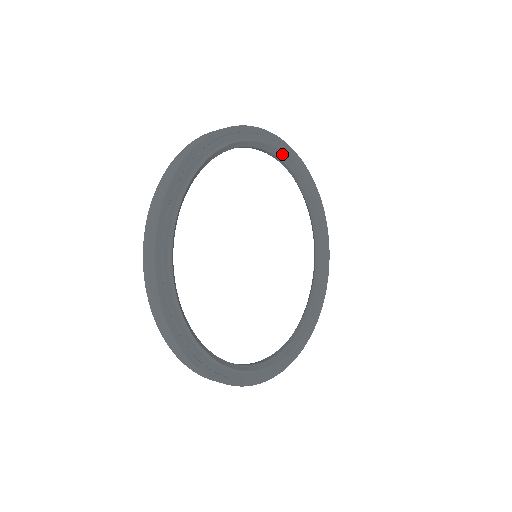
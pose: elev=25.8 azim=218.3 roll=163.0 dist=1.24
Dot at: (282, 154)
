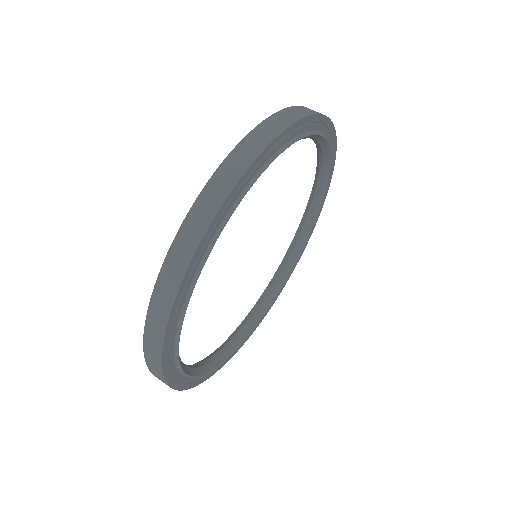
Dot at: (313, 226)
